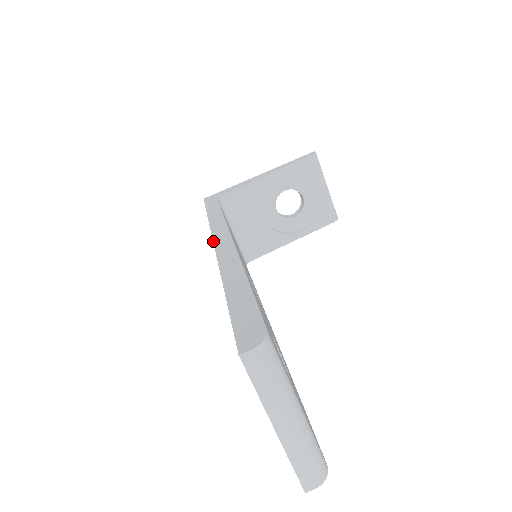
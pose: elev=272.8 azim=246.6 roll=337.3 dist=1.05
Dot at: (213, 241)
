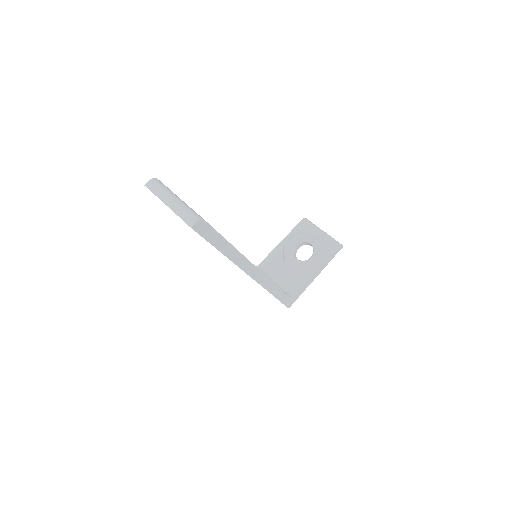
Dot at: occluded
